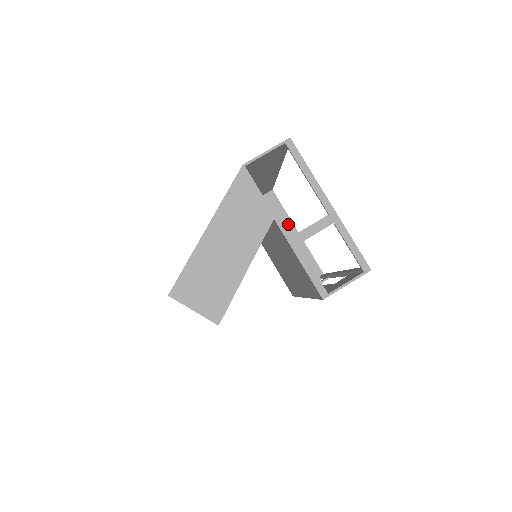
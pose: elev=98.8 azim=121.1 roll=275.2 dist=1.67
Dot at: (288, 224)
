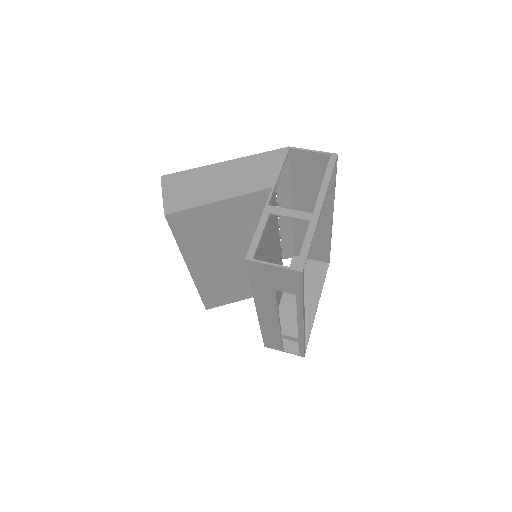
Dot at: (316, 294)
